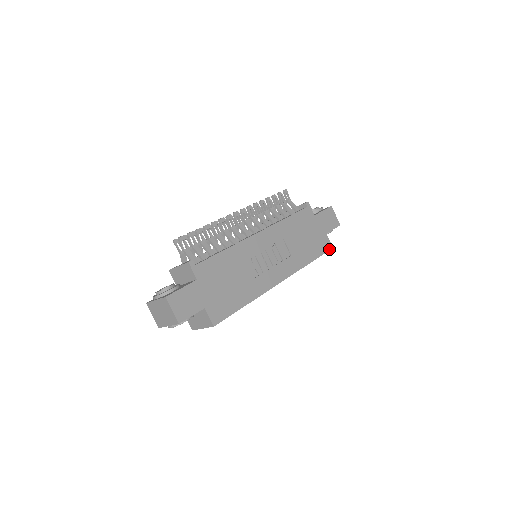
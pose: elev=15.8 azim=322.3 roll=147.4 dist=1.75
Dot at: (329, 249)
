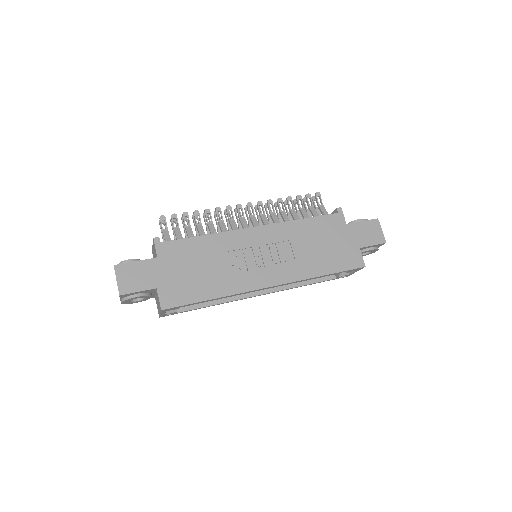
Dot at: (359, 267)
